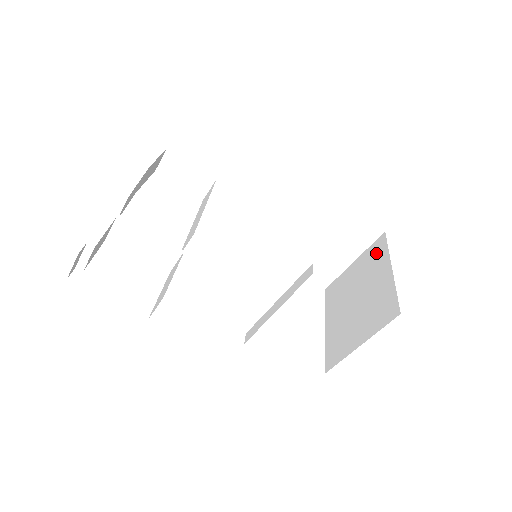
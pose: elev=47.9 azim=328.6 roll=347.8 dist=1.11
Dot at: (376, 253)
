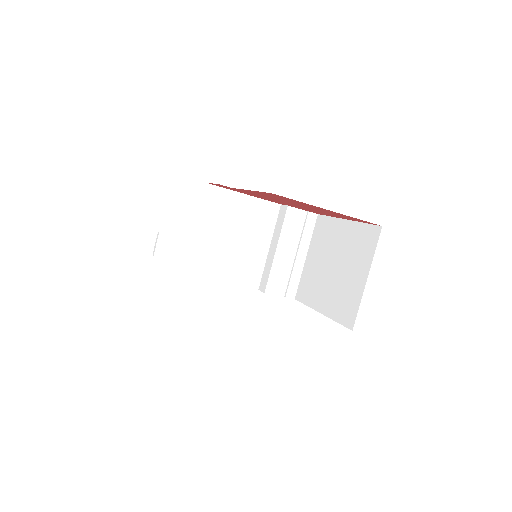
Dot at: occluded
